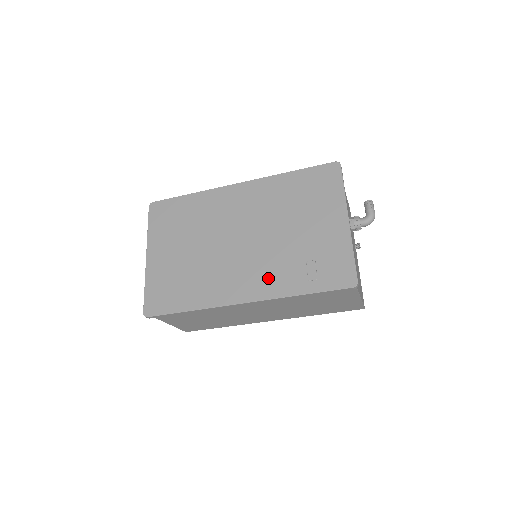
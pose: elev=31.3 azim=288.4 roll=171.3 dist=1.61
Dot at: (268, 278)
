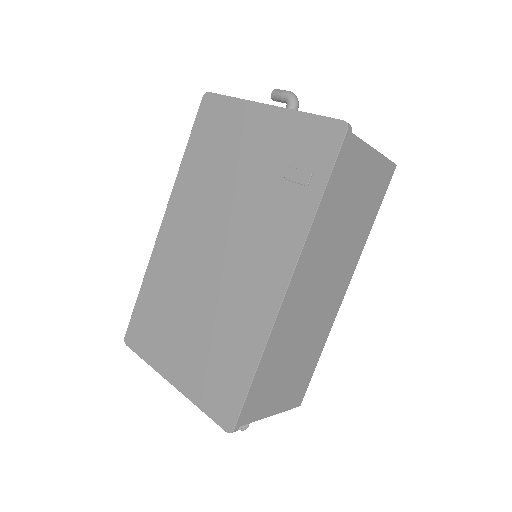
Dot at: (276, 239)
